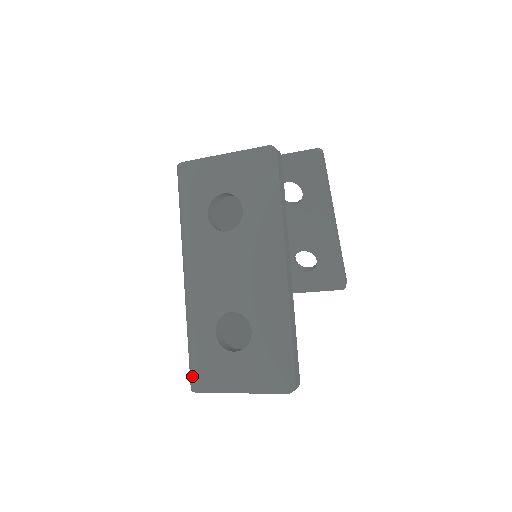
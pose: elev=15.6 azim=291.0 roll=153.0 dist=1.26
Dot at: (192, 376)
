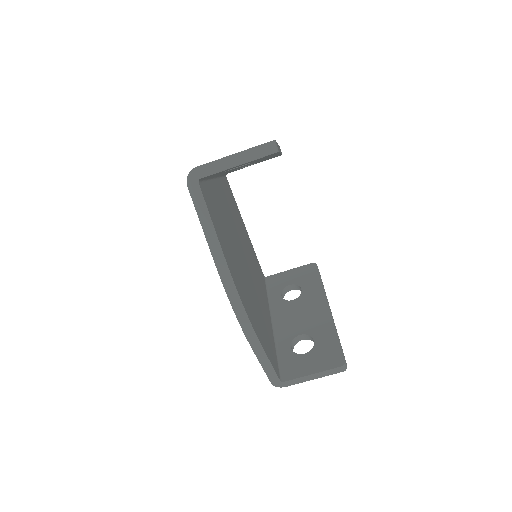
Dot at: occluded
